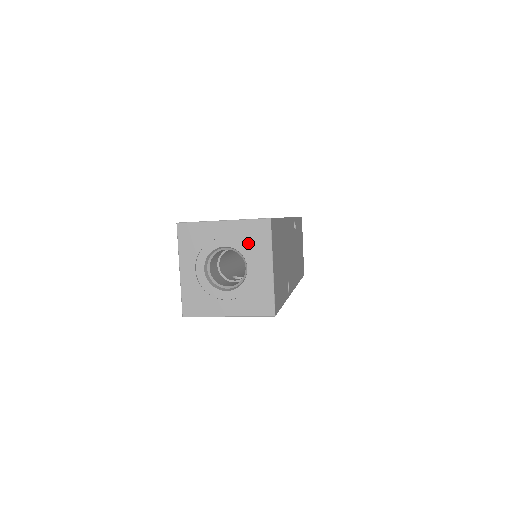
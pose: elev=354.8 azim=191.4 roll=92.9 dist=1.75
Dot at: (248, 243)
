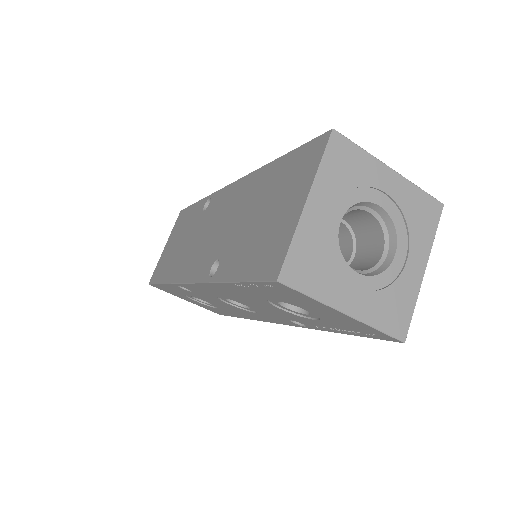
Dot at: (410, 220)
